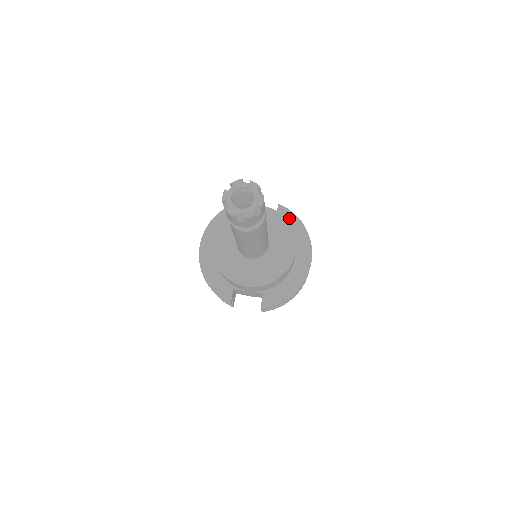
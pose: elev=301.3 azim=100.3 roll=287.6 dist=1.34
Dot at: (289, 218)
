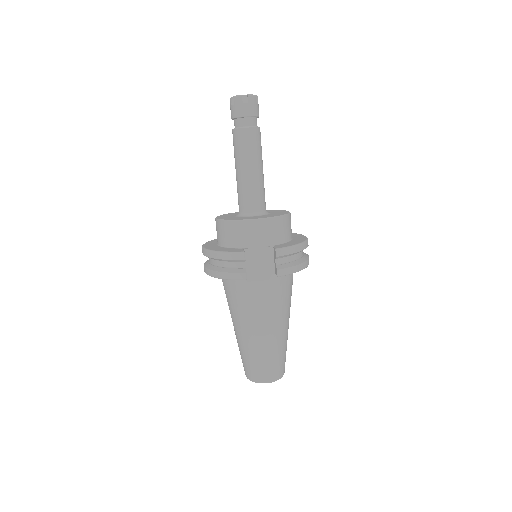
Dot at: occluded
